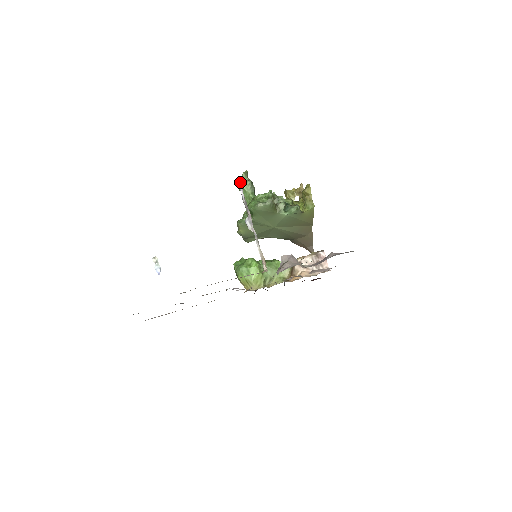
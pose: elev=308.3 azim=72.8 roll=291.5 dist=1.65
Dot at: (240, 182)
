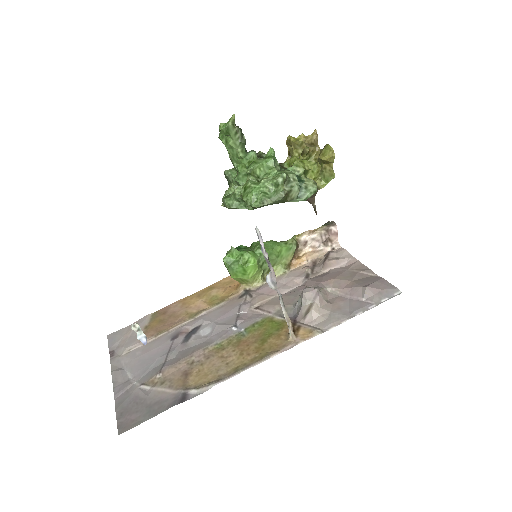
Dot at: (223, 132)
